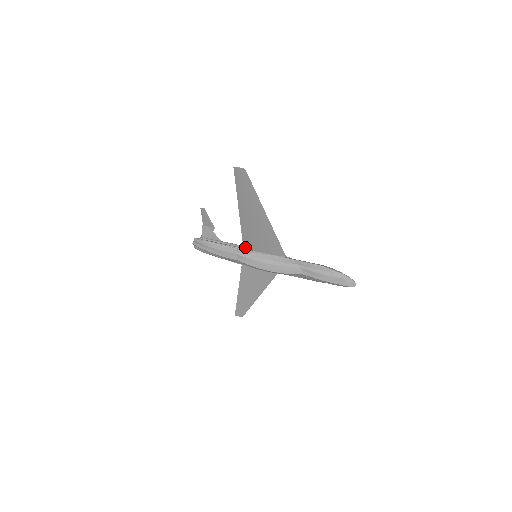
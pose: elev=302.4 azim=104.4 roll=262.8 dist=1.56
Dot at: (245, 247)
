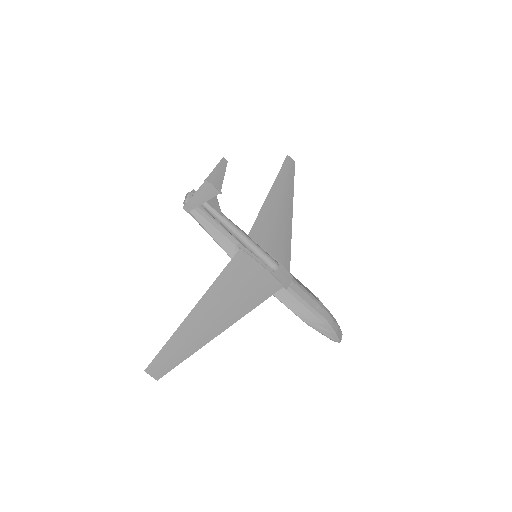
Dot at: (241, 252)
